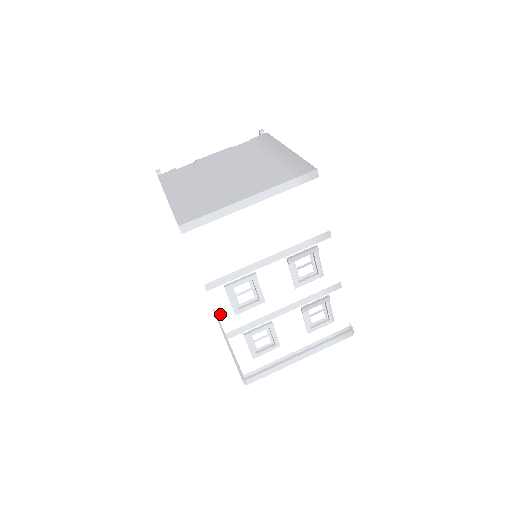
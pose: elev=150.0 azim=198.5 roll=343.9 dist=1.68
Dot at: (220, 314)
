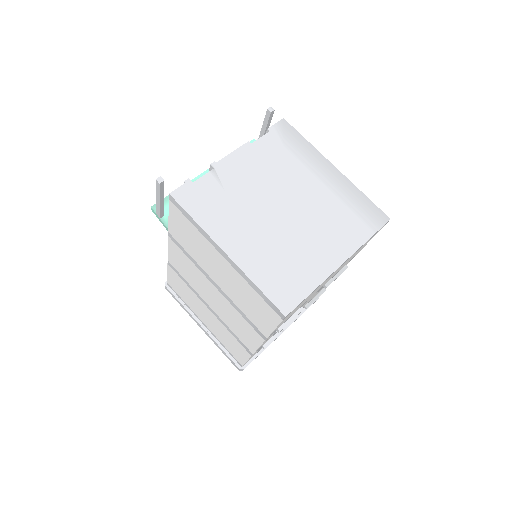
Dot at: (260, 346)
